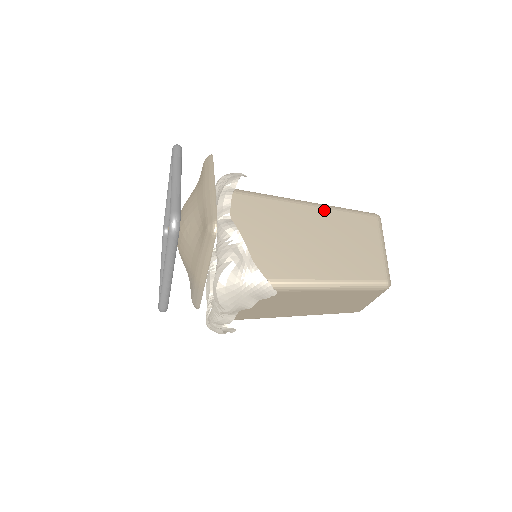
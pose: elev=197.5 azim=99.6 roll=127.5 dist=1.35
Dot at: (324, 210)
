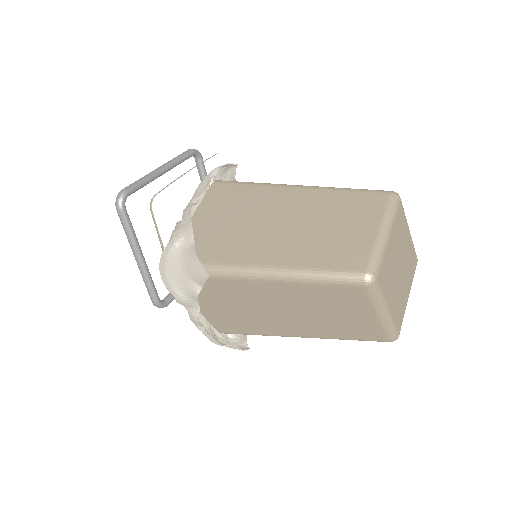
Dot at: (315, 191)
